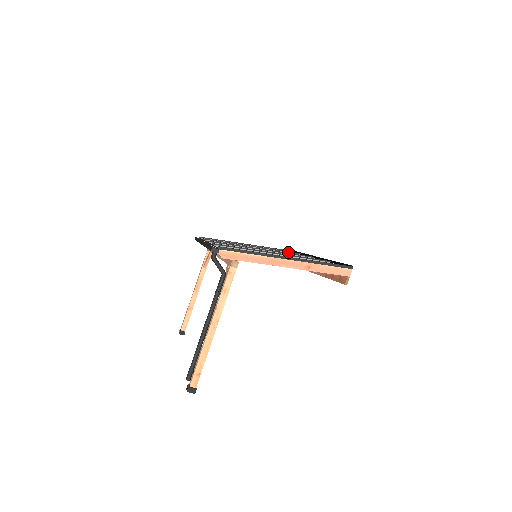
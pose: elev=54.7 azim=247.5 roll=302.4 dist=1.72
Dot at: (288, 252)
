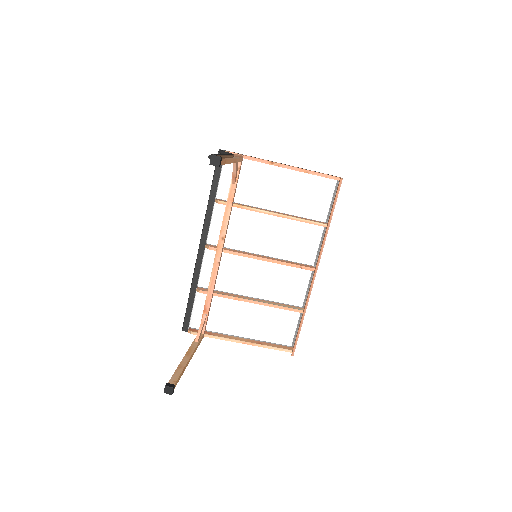
Dot at: (289, 305)
